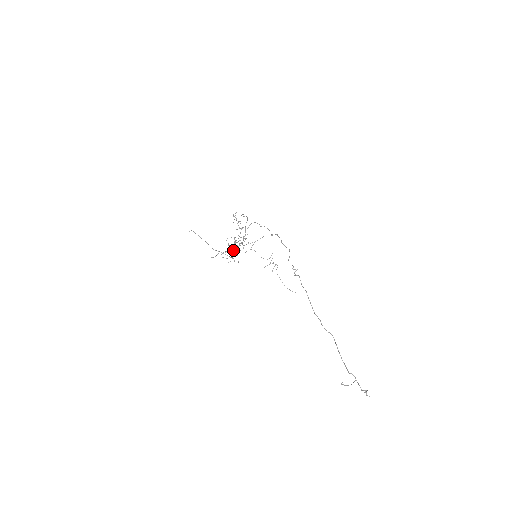
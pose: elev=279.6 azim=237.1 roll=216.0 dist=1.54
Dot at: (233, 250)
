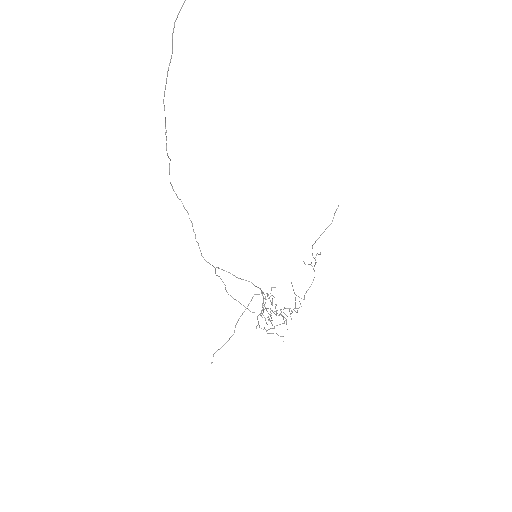
Dot at: occluded
